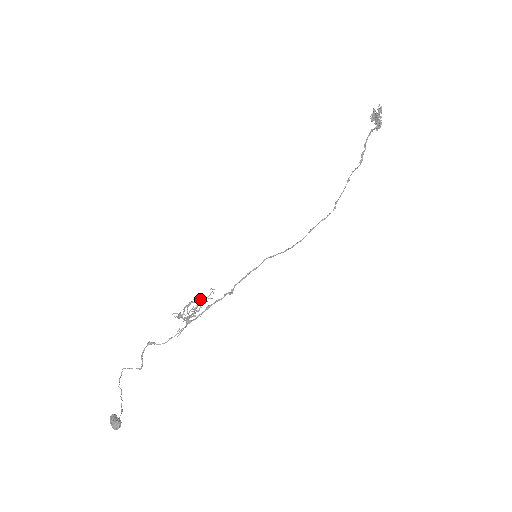
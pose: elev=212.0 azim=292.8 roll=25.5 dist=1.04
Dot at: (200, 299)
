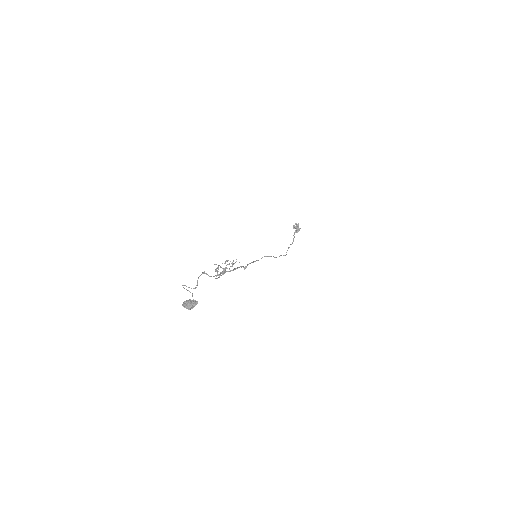
Dot at: (229, 264)
